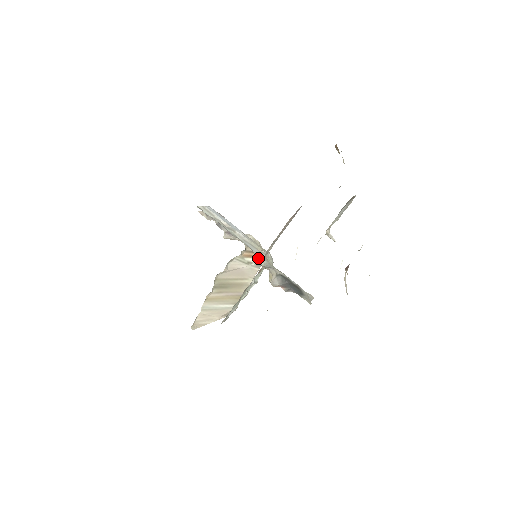
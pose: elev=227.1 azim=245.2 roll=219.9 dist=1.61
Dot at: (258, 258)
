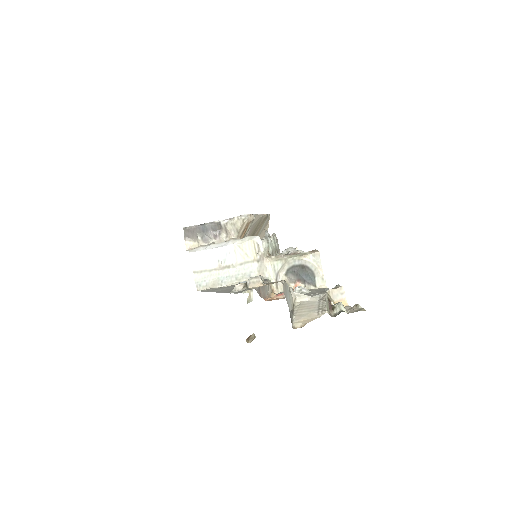
Dot at: (249, 224)
